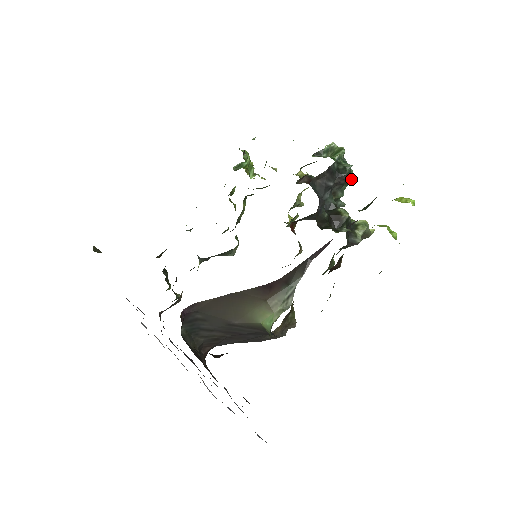
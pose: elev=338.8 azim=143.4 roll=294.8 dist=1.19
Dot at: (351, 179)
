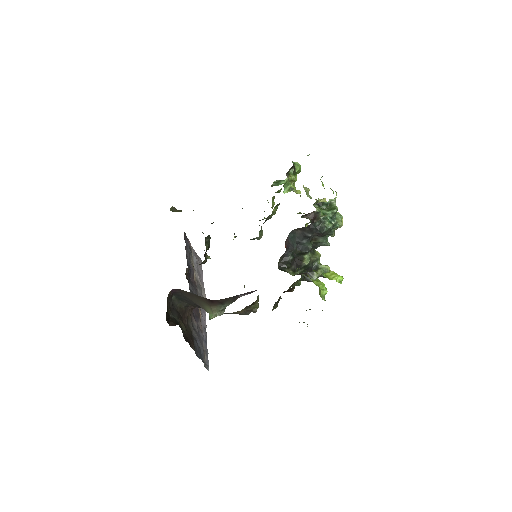
Dot at: occluded
